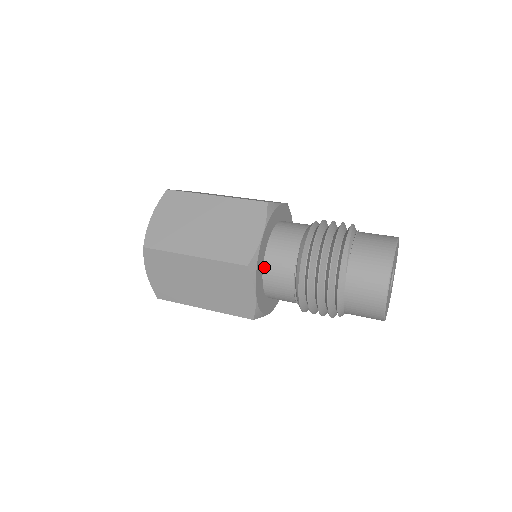
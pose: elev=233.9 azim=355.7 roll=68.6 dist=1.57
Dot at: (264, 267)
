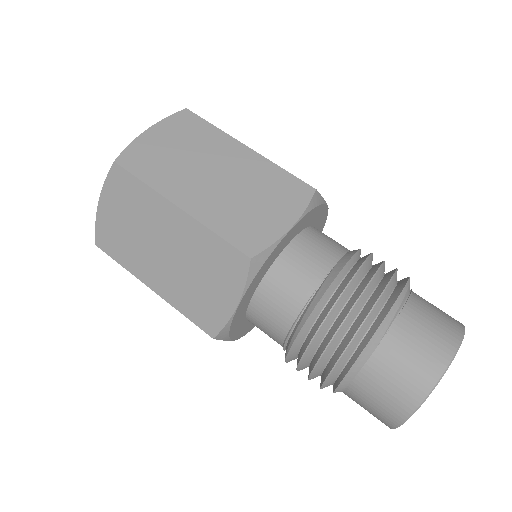
Dot at: (268, 273)
